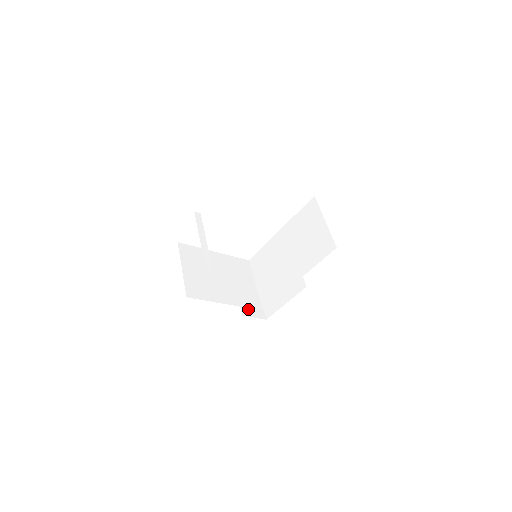
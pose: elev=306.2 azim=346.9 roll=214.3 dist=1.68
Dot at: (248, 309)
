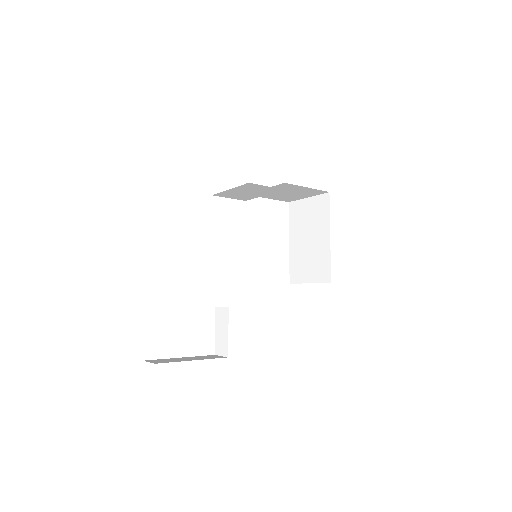
Dot at: occluded
